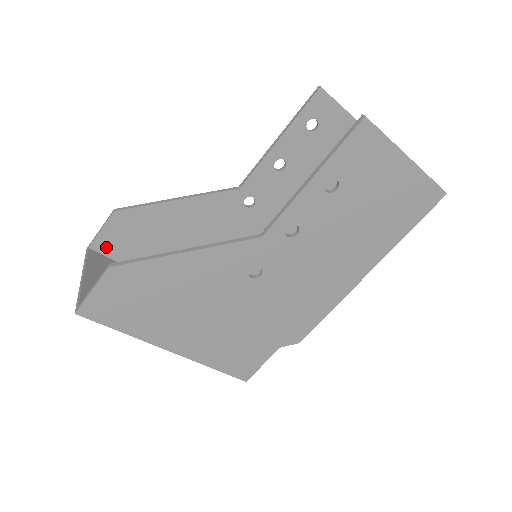
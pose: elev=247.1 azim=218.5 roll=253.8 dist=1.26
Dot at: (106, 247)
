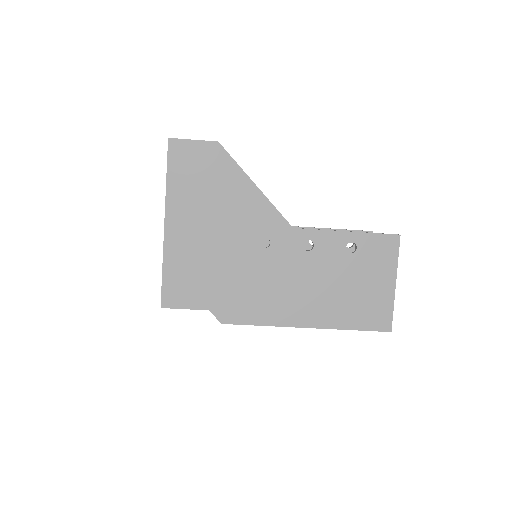
Dot at: occluded
